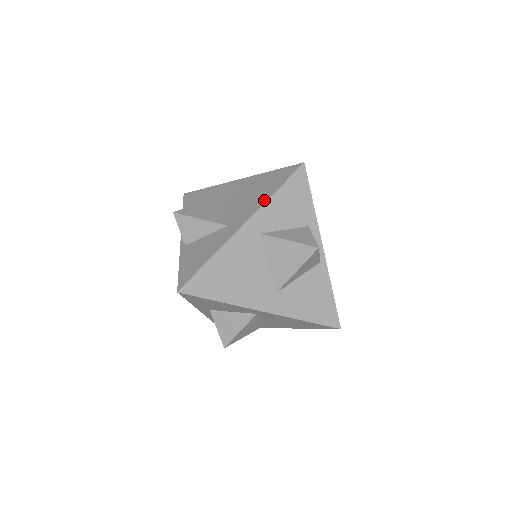
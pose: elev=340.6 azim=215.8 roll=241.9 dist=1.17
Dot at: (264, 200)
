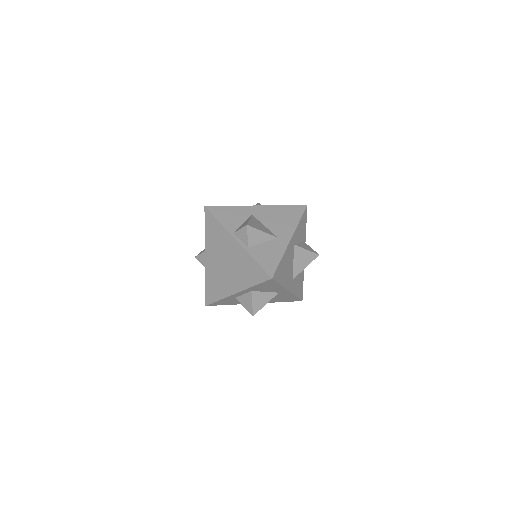
Dot at: (296, 225)
